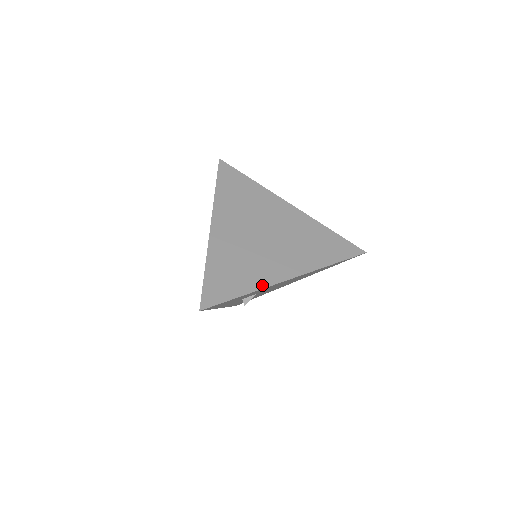
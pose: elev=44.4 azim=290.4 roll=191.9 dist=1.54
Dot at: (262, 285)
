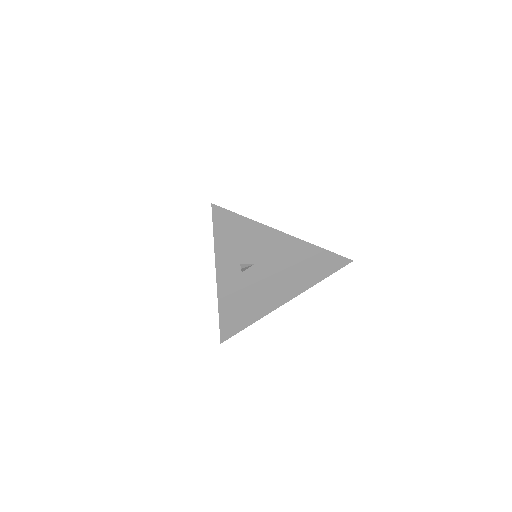
Dot at: occluded
